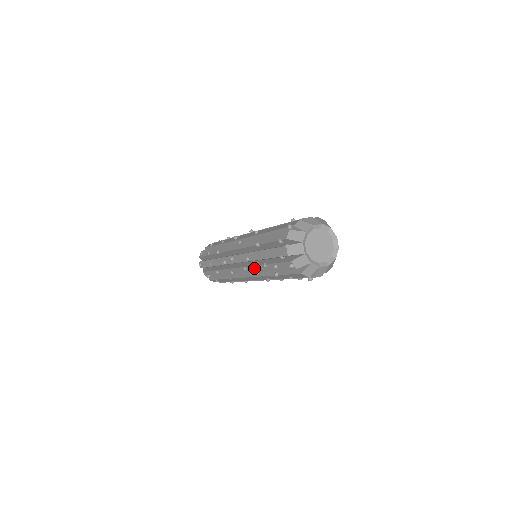
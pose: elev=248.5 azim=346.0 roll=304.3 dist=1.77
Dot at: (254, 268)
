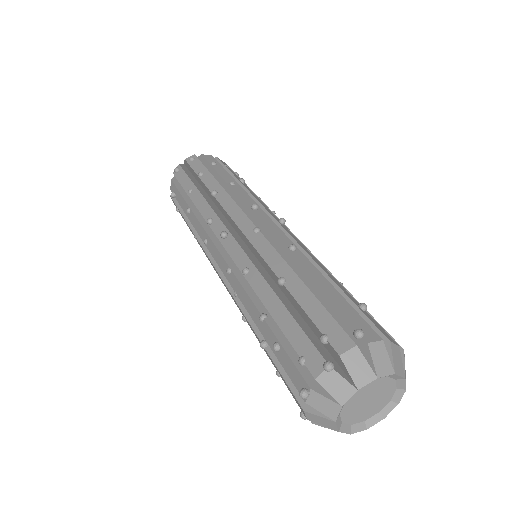
Dot at: (242, 291)
